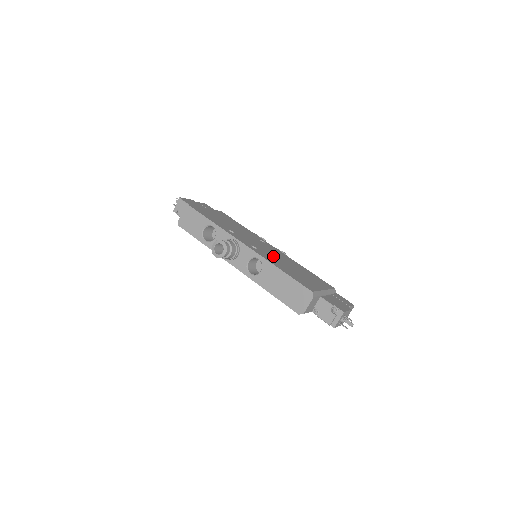
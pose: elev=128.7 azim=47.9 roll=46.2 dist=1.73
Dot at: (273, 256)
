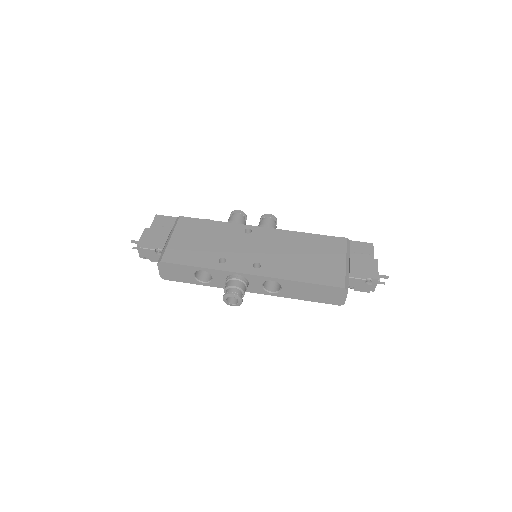
Dot at: (277, 257)
